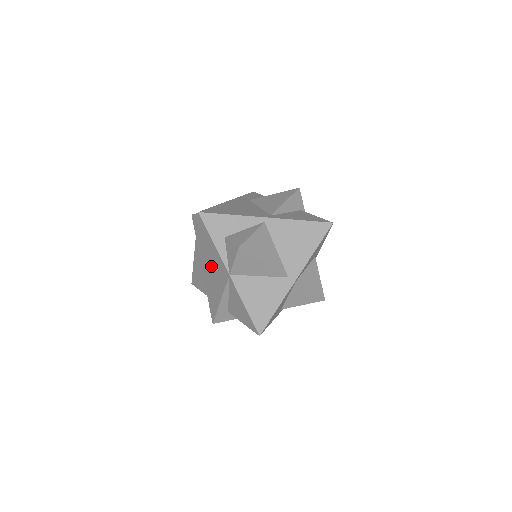
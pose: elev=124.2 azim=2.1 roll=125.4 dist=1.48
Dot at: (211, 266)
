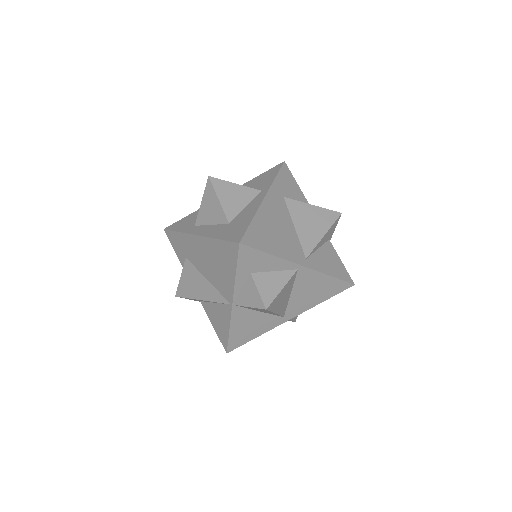
Dot at: (211, 270)
